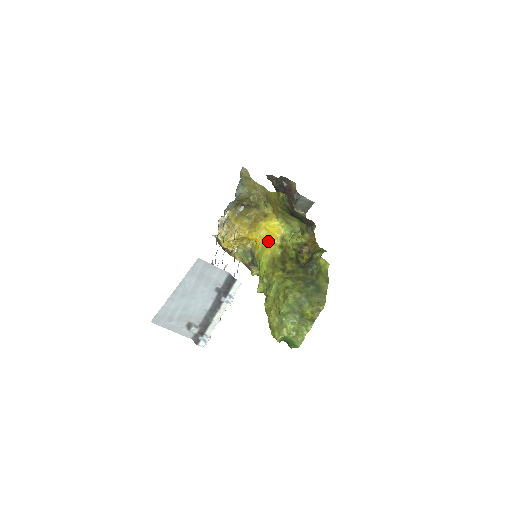
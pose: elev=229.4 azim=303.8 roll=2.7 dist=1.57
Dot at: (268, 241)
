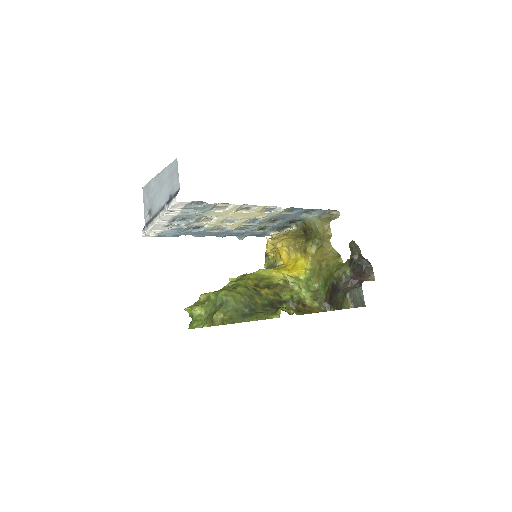
Dot at: (285, 269)
